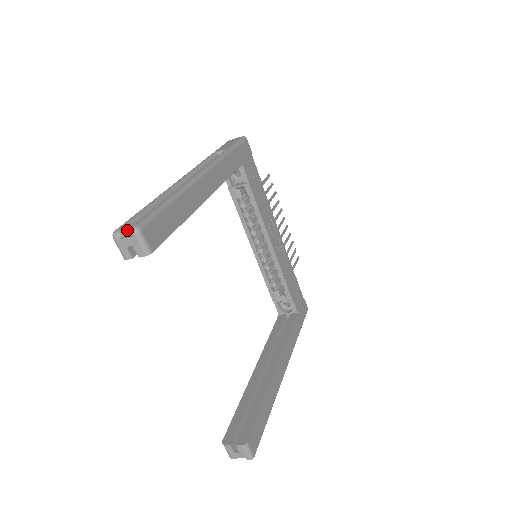
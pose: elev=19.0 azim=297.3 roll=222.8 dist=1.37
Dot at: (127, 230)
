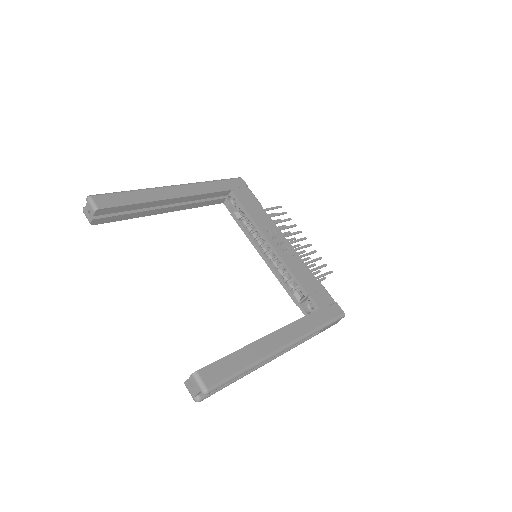
Dot at: occluded
